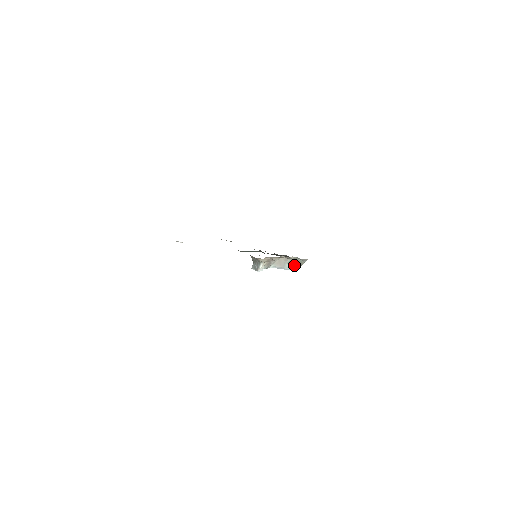
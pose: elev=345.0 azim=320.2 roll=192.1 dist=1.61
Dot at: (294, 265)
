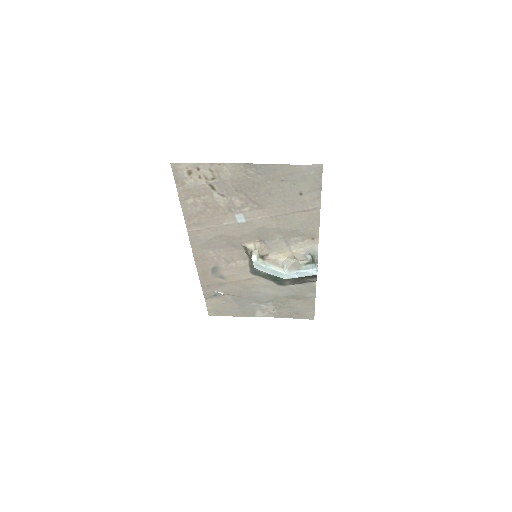
Dot at: (312, 265)
